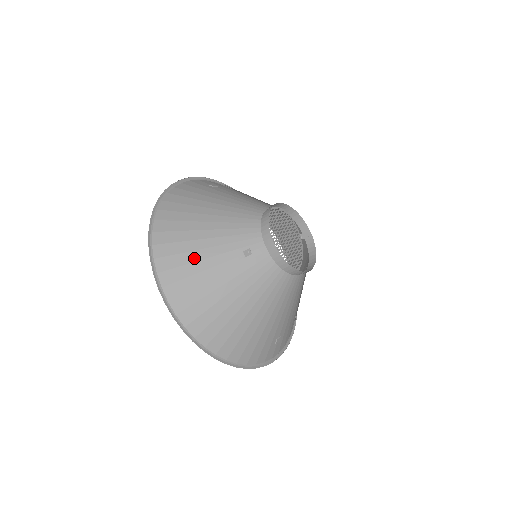
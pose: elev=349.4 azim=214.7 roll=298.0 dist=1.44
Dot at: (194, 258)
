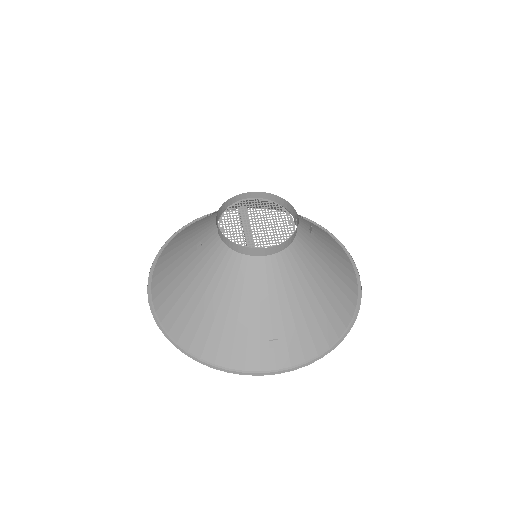
Dot at: (173, 260)
